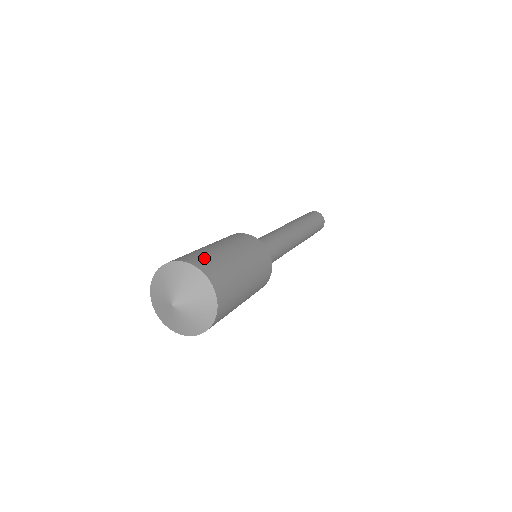
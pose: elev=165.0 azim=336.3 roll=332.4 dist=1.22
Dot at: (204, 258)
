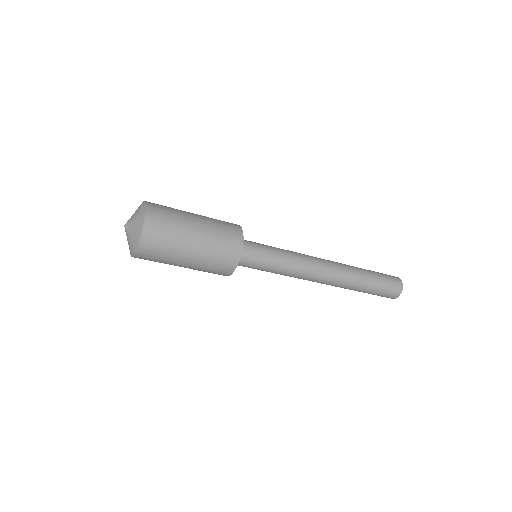
Dot at: (164, 213)
